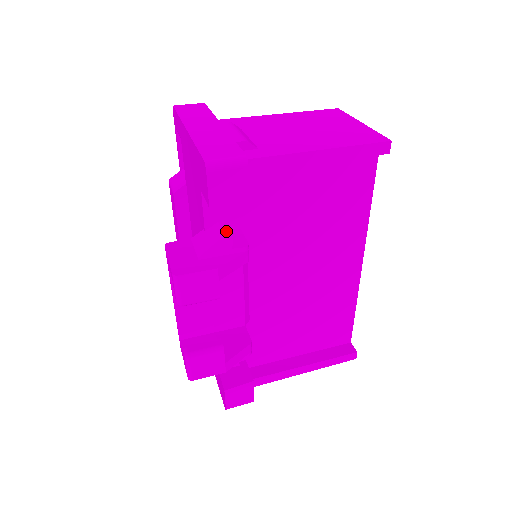
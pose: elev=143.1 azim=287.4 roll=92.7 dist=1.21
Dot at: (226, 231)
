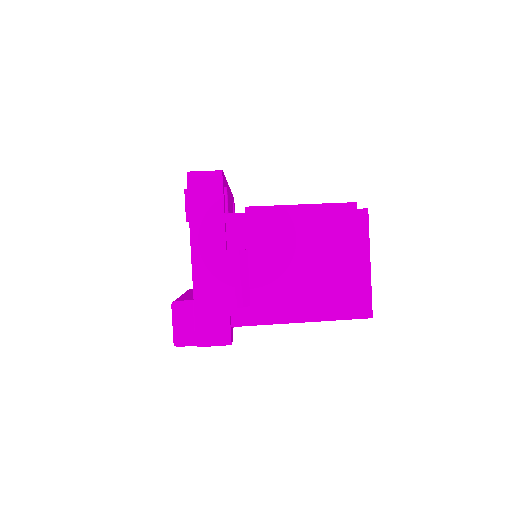
Dot at: occluded
